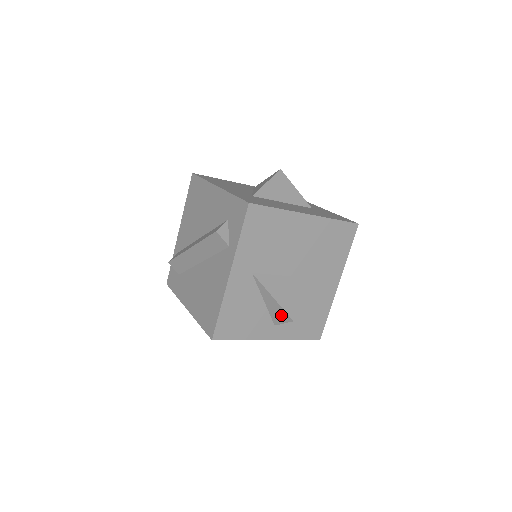
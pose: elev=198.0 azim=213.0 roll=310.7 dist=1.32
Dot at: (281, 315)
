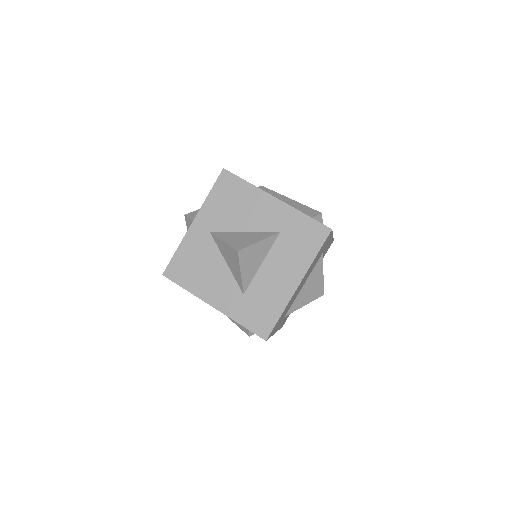
Dot at: occluded
